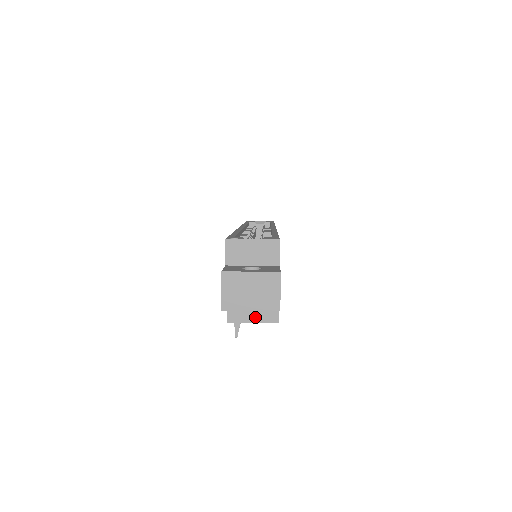
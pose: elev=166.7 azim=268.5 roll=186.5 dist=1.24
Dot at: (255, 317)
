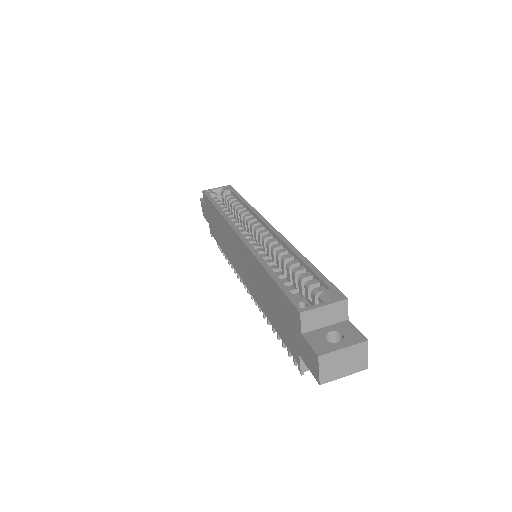
Dot at: occluded
